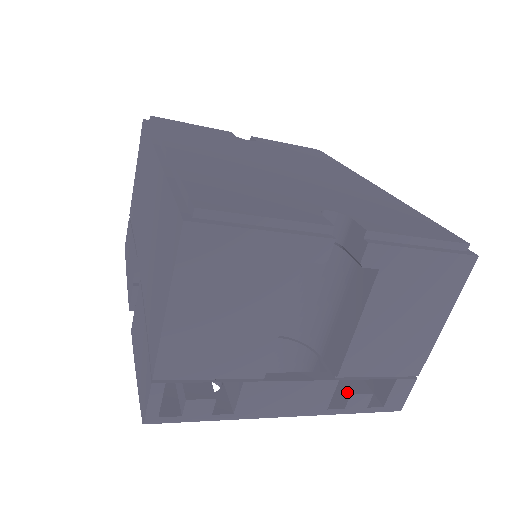
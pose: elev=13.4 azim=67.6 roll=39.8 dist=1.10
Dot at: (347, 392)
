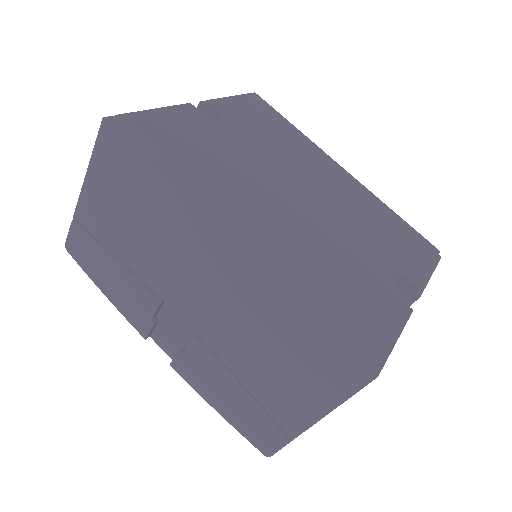
Dot at: occluded
